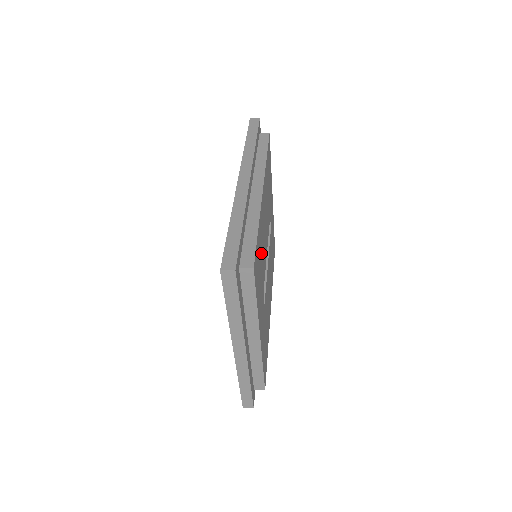
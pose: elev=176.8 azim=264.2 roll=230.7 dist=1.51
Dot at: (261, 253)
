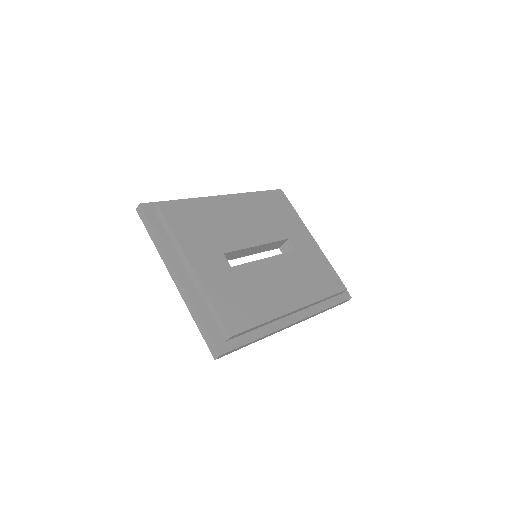
Dot at: (210, 223)
